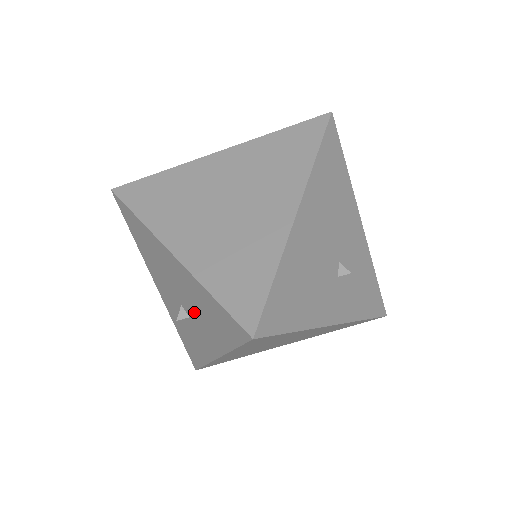
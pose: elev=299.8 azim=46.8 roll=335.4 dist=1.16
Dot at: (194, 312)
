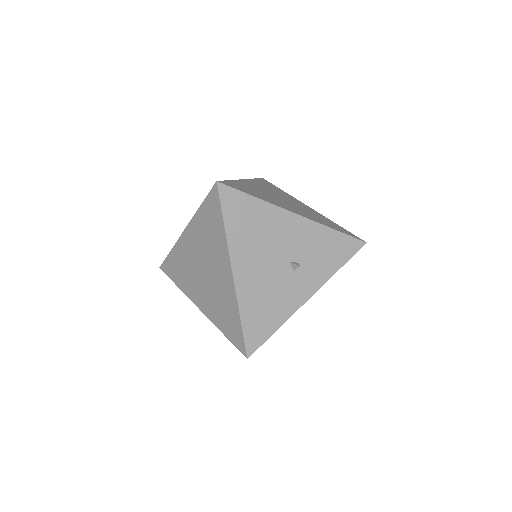
Dot at: occluded
